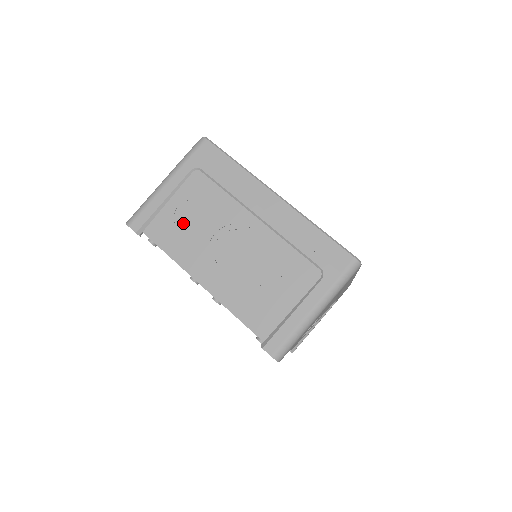
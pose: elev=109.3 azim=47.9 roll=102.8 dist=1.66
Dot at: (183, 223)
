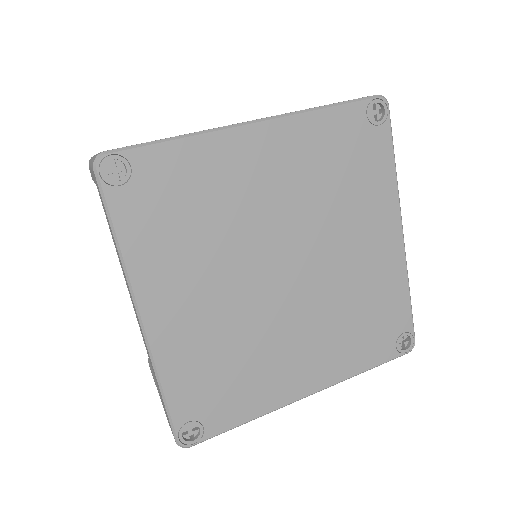
Dot at: occluded
